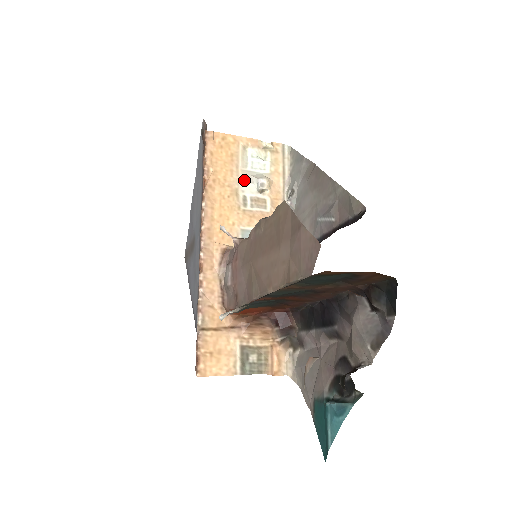
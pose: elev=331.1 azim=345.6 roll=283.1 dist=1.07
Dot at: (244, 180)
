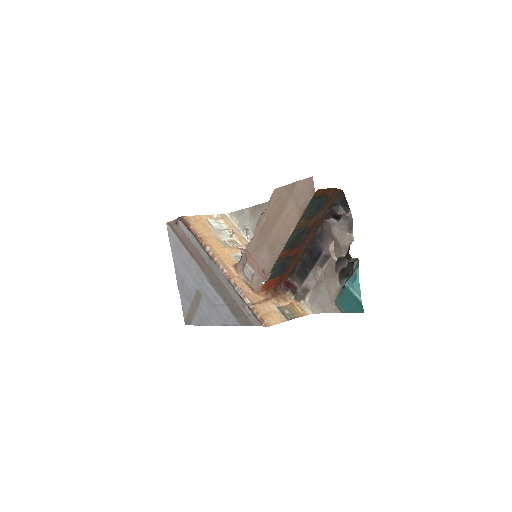
Dot at: (218, 234)
